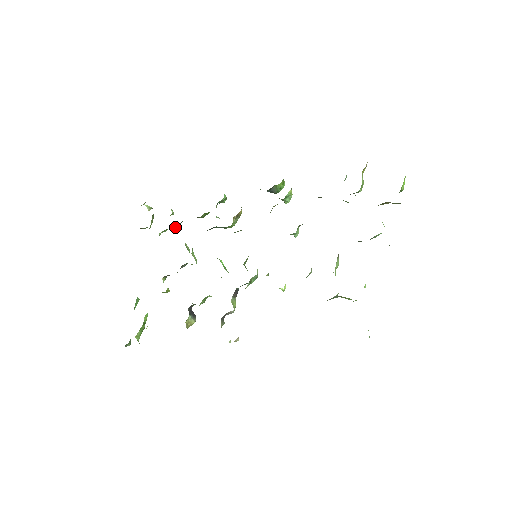
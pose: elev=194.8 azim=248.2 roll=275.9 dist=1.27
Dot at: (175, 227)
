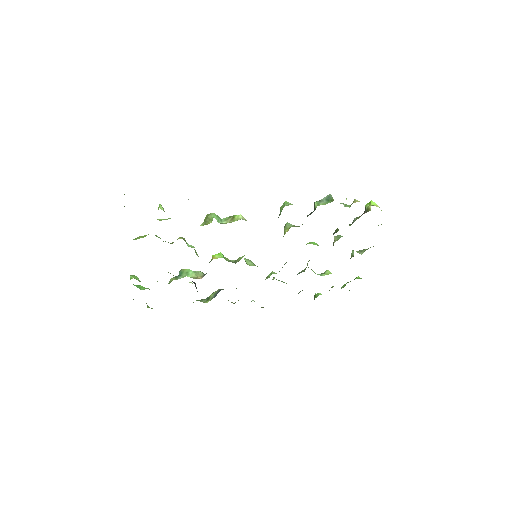
Dot at: occluded
